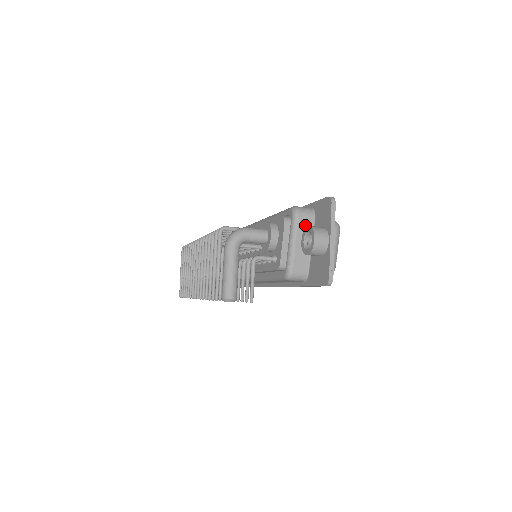
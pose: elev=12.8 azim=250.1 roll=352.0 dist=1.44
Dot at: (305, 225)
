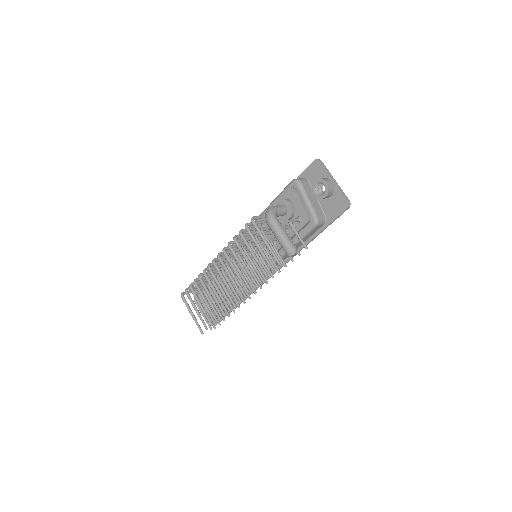
Dot at: (307, 187)
